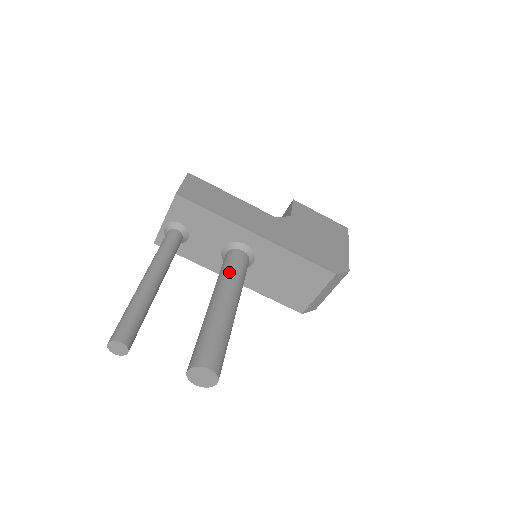
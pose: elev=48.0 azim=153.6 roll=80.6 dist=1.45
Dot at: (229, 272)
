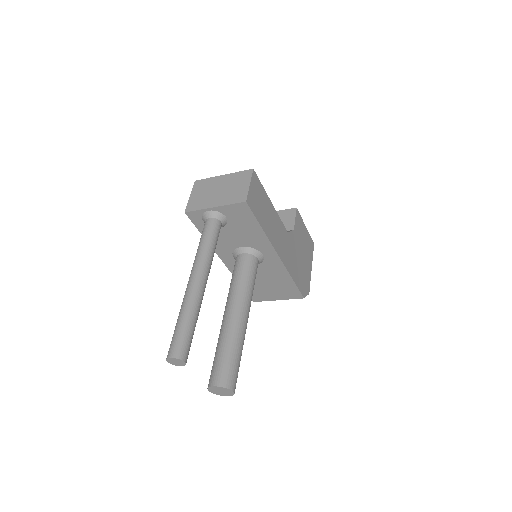
Dot at: (249, 284)
